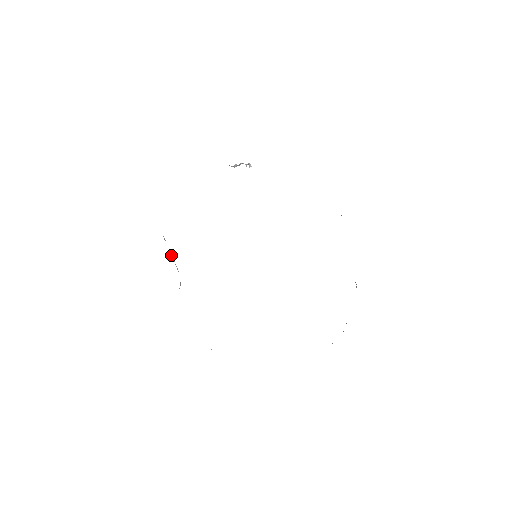
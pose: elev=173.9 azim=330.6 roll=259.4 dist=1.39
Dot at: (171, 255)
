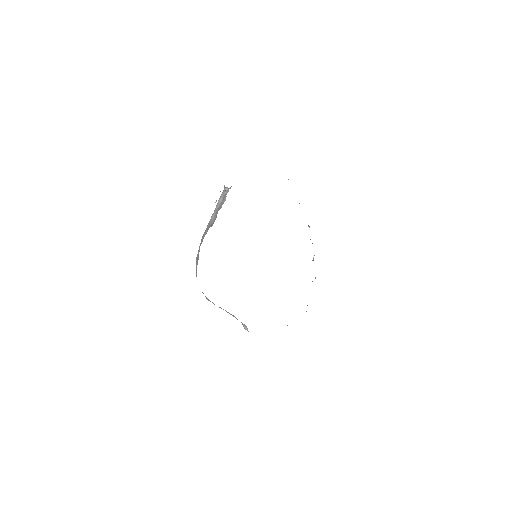
Dot at: occluded
